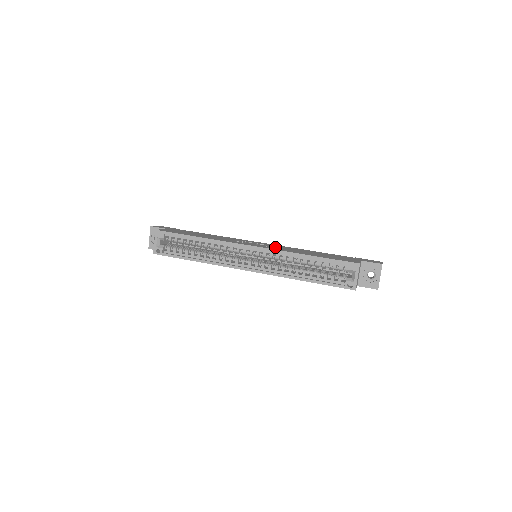
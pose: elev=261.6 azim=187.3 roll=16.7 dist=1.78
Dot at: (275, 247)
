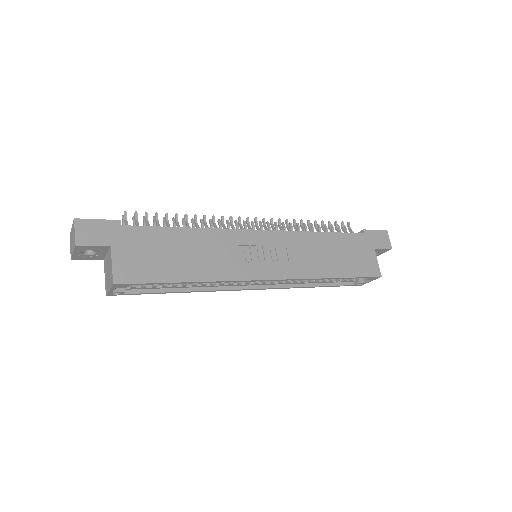
Dot at: (290, 258)
